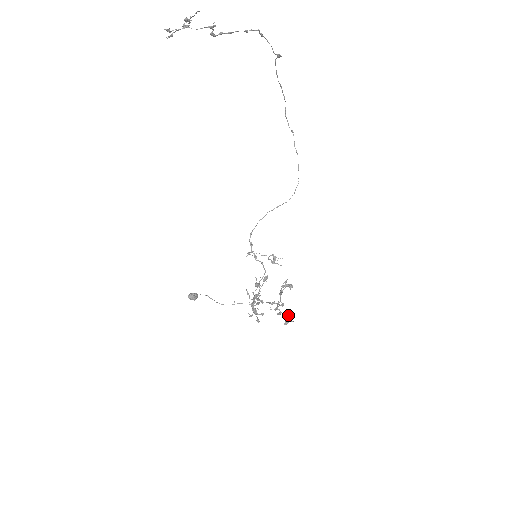
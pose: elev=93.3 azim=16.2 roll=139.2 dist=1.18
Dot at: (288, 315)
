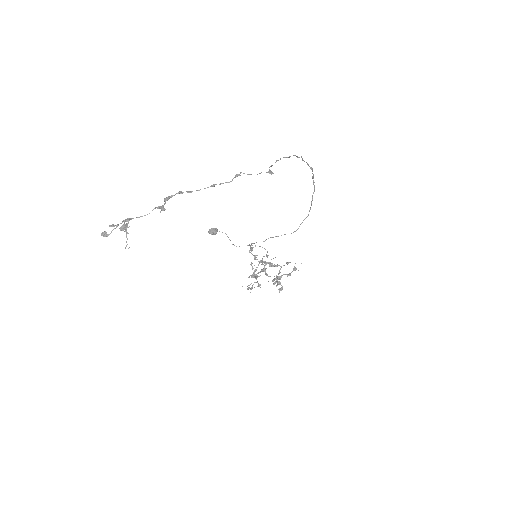
Dot at: occluded
